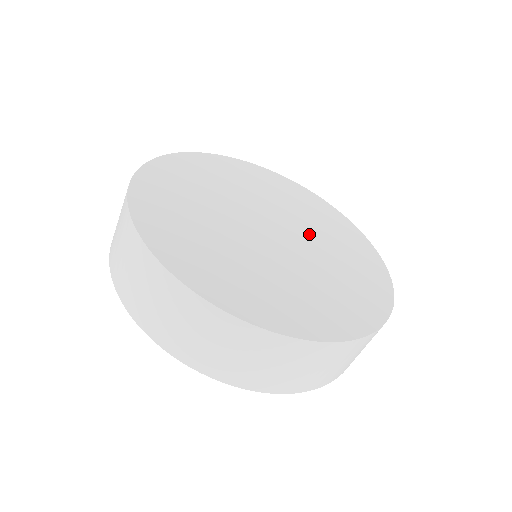
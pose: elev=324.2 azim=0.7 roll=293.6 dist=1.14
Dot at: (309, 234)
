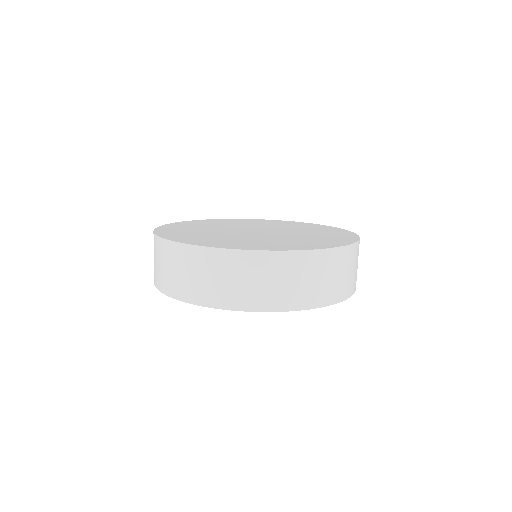
Dot at: (269, 227)
